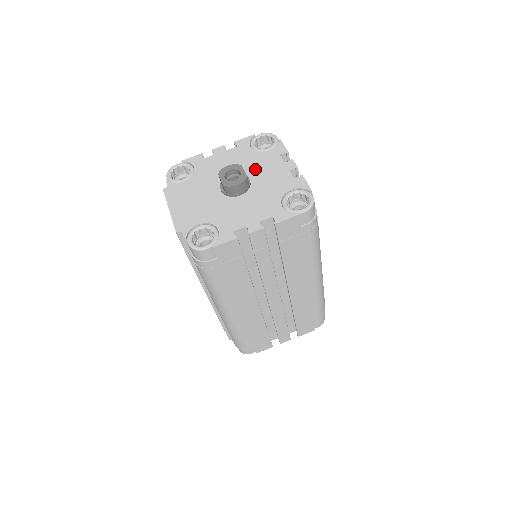
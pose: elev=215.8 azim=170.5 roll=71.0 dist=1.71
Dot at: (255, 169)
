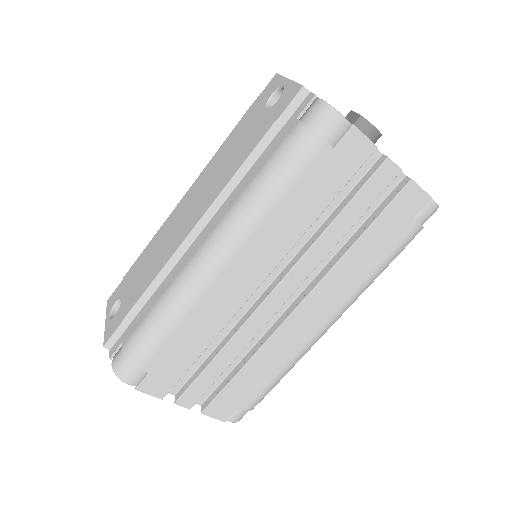
Dot at: occluded
